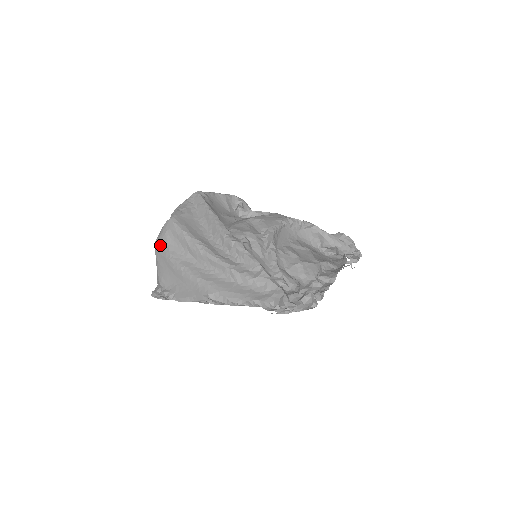
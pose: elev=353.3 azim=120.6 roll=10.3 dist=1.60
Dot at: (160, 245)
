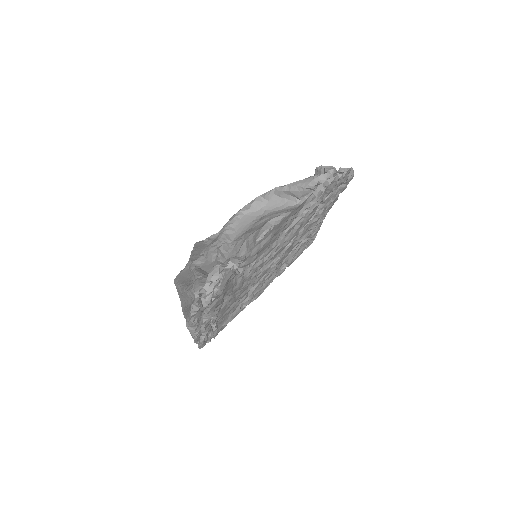
Dot at: occluded
